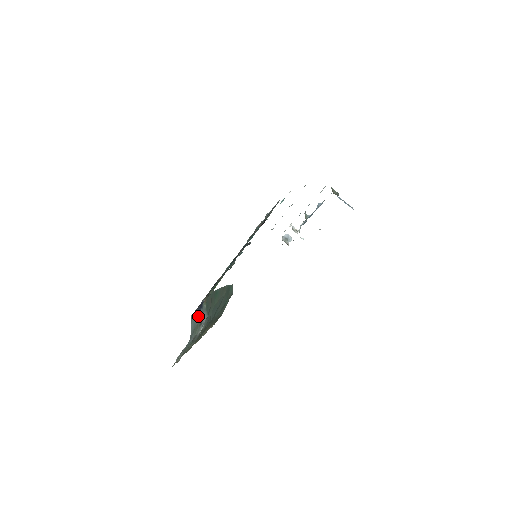
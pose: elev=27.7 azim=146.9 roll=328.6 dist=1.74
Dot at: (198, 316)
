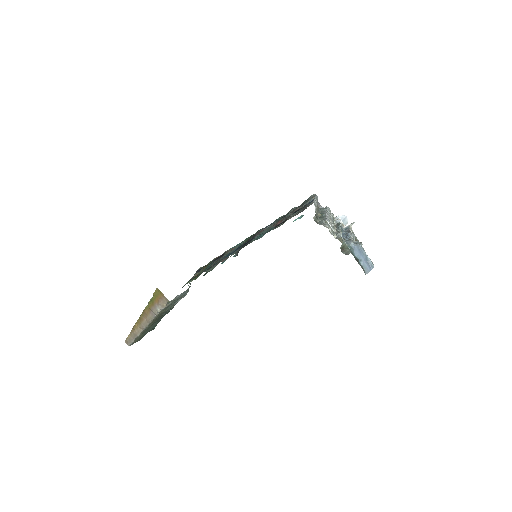
Dot at: occluded
